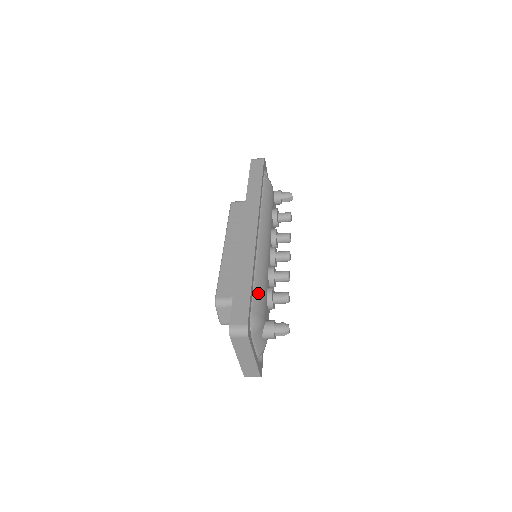
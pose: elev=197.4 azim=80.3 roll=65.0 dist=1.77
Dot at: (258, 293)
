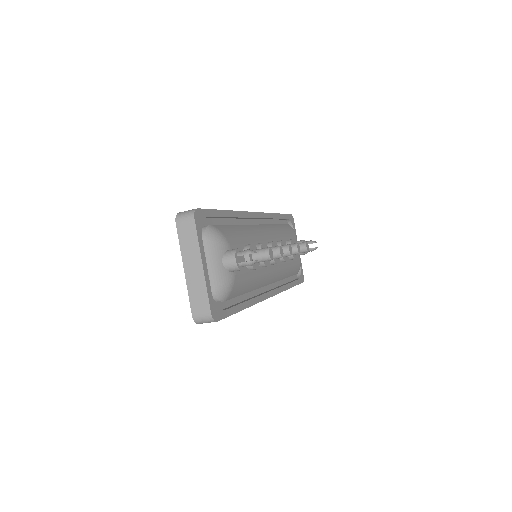
Dot at: (231, 228)
